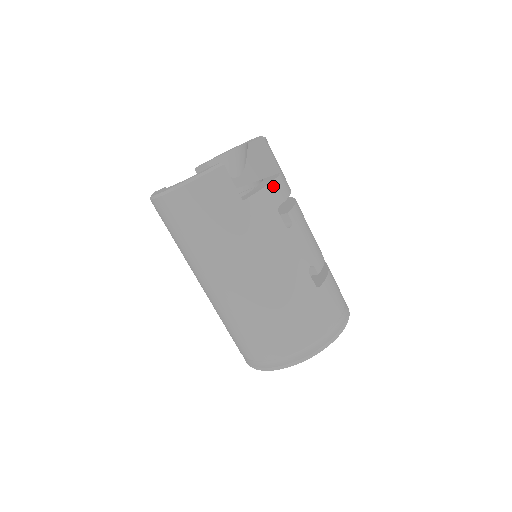
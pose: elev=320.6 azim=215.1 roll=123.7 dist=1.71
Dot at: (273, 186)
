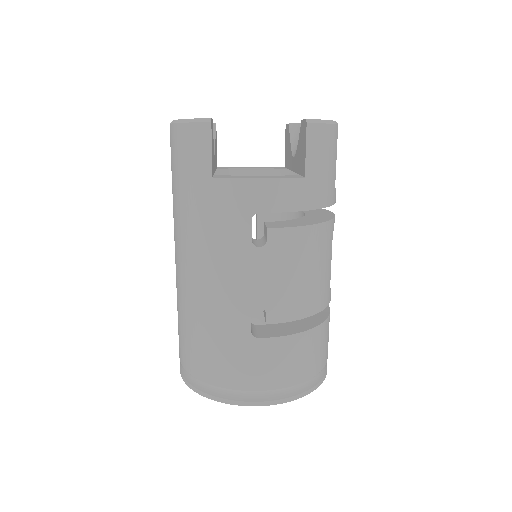
Dot at: (266, 185)
